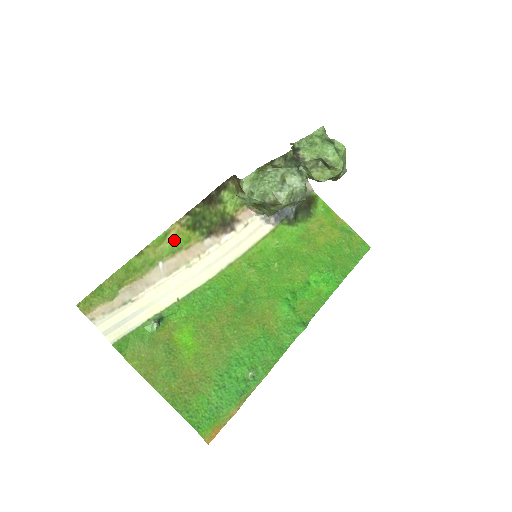
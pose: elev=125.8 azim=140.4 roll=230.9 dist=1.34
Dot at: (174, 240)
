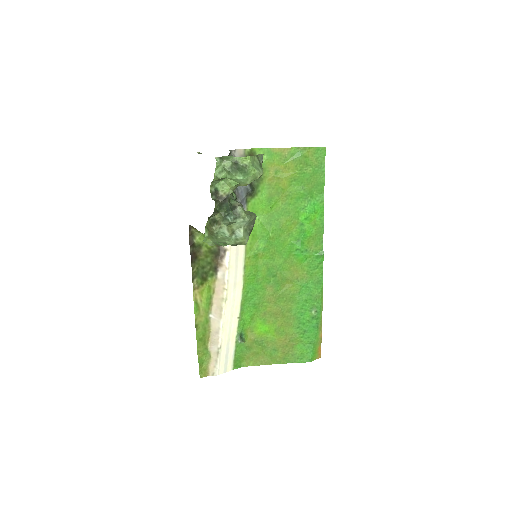
Dot at: (203, 299)
